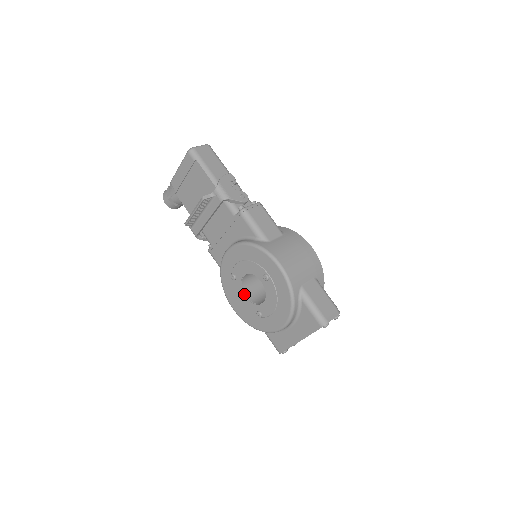
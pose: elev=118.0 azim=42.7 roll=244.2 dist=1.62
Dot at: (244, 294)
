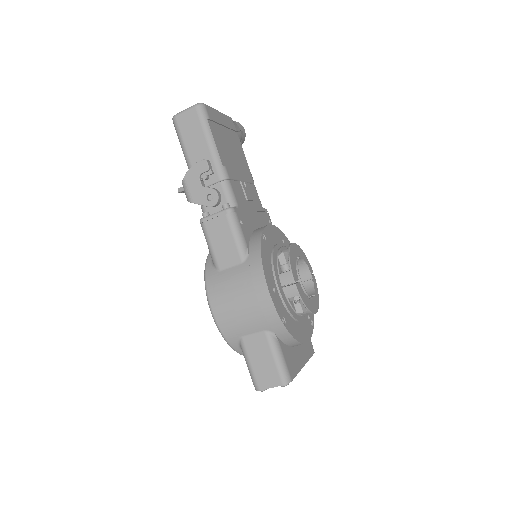
Dot at: occluded
